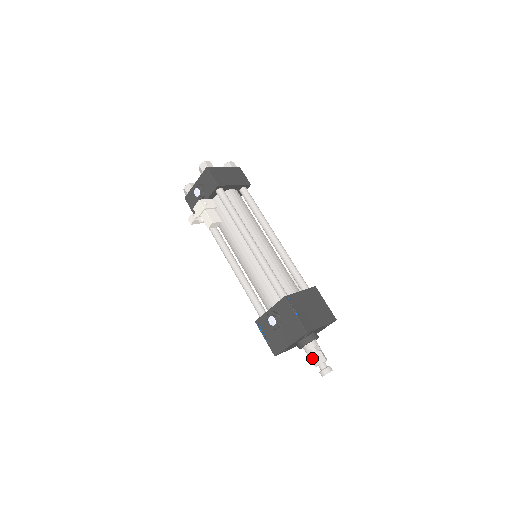
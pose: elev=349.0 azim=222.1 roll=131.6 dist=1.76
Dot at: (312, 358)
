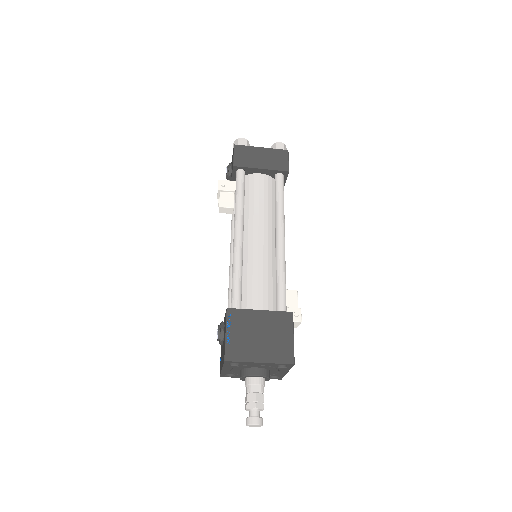
Dot at: (246, 397)
